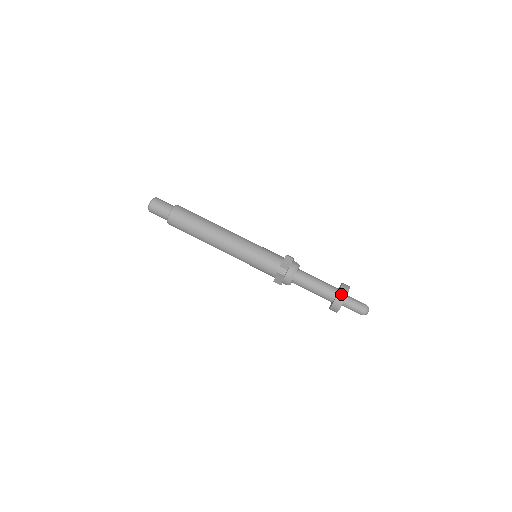
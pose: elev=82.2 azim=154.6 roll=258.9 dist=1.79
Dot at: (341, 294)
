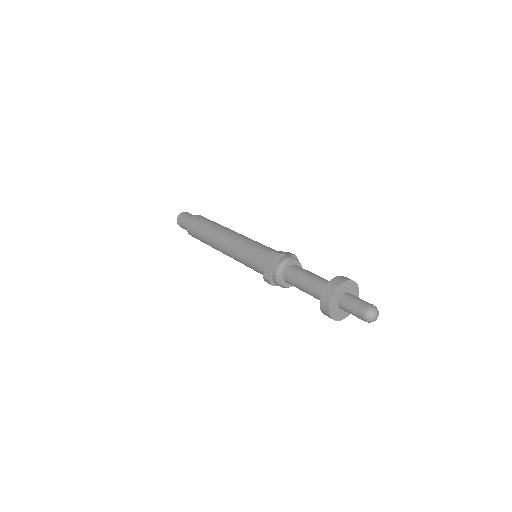
Dot at: (323, 306)
